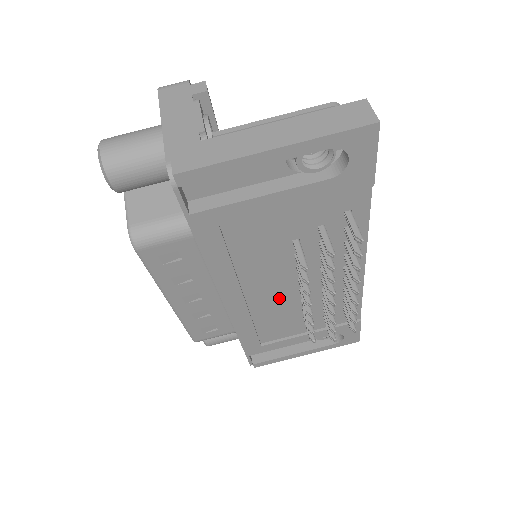
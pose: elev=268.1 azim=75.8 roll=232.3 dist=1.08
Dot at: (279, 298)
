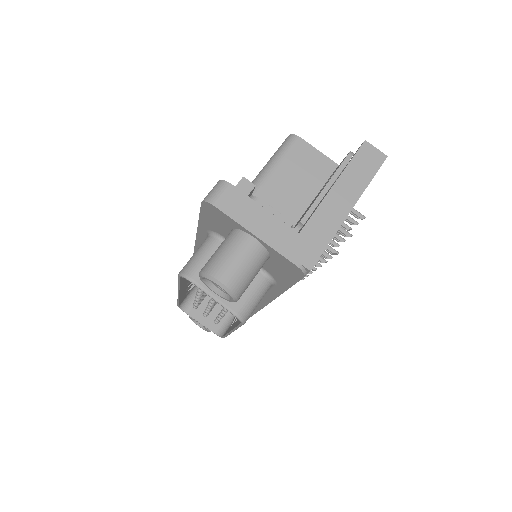
Dot at: occluded
